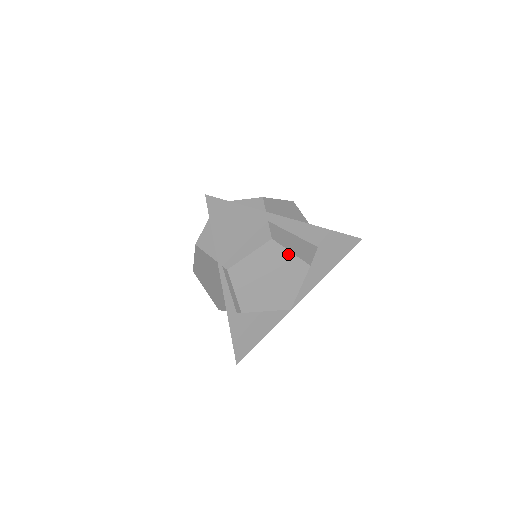
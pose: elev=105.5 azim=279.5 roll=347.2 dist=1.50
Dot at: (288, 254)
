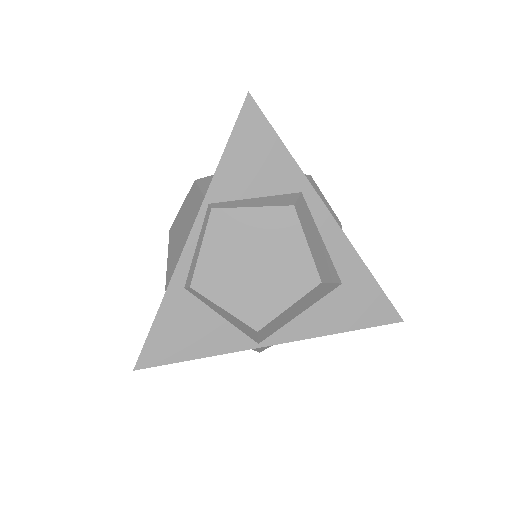
Dot at: (302, 243)
